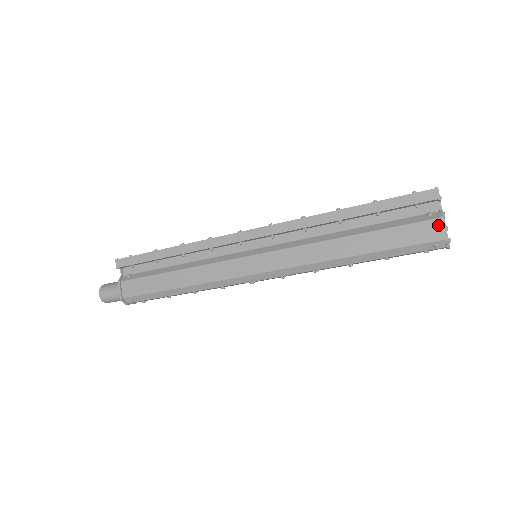
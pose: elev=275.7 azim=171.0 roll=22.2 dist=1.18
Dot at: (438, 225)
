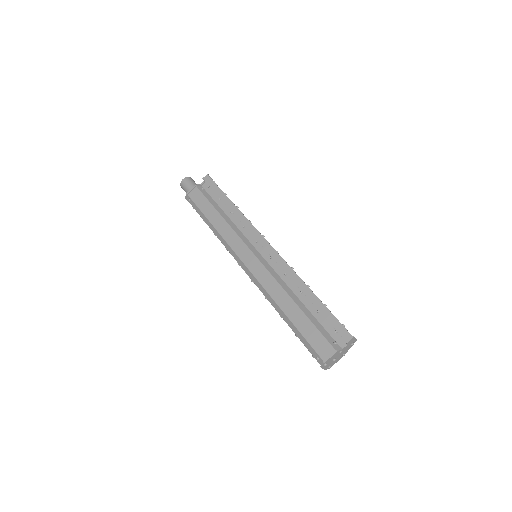
Dot at: (330, 352)
